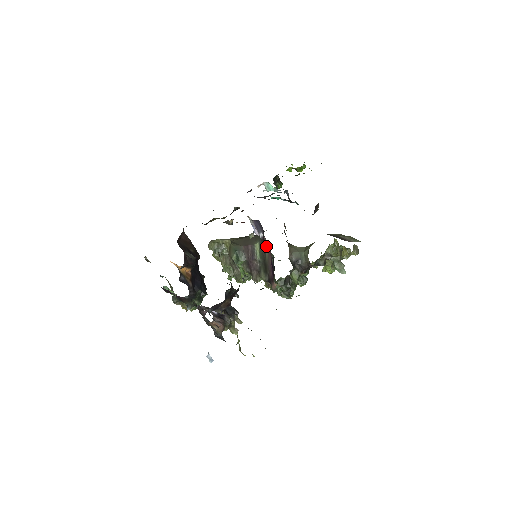
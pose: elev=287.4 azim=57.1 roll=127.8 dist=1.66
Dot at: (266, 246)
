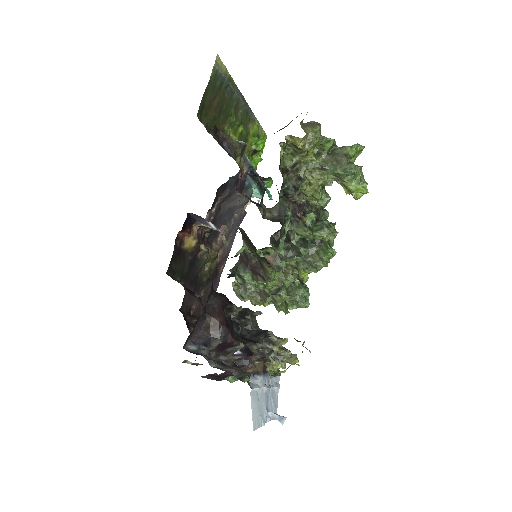
Dot at: (245, 234)
